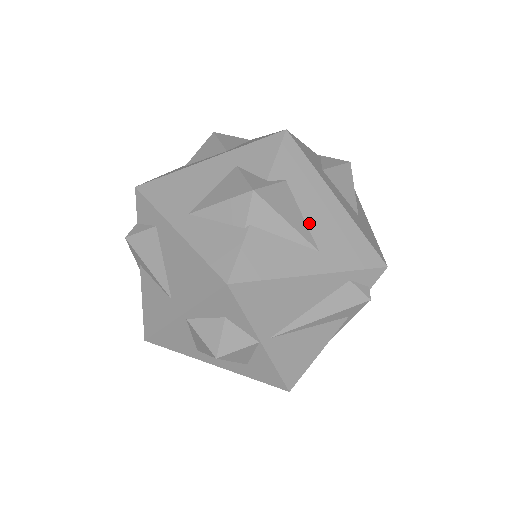
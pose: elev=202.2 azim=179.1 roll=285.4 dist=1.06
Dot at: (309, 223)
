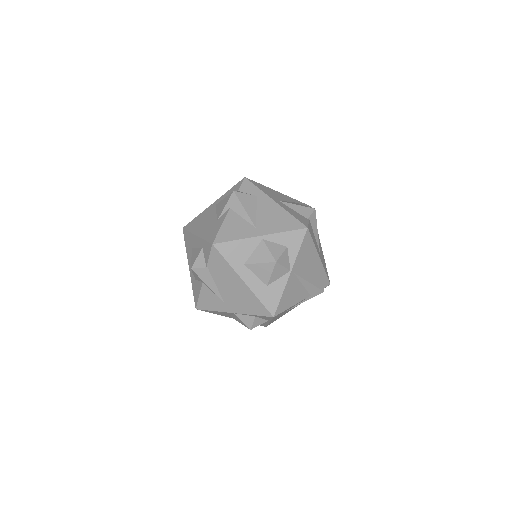
Dot at: occluded
